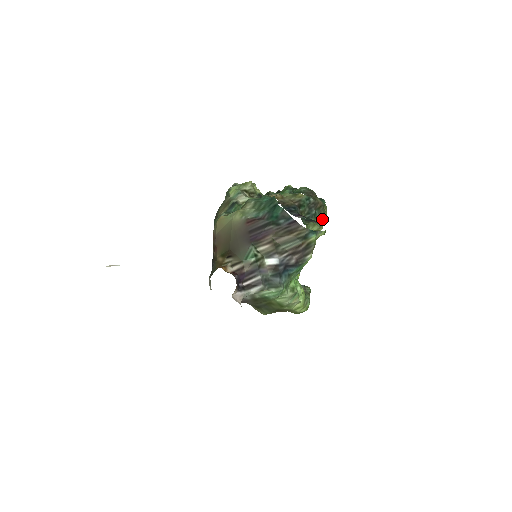
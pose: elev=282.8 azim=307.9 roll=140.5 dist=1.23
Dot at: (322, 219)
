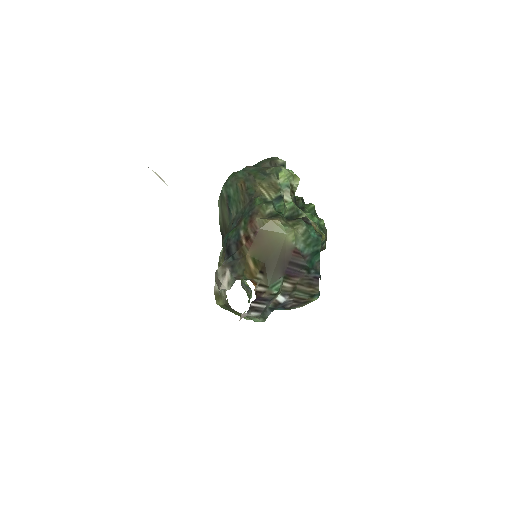
Dot at: occluded
